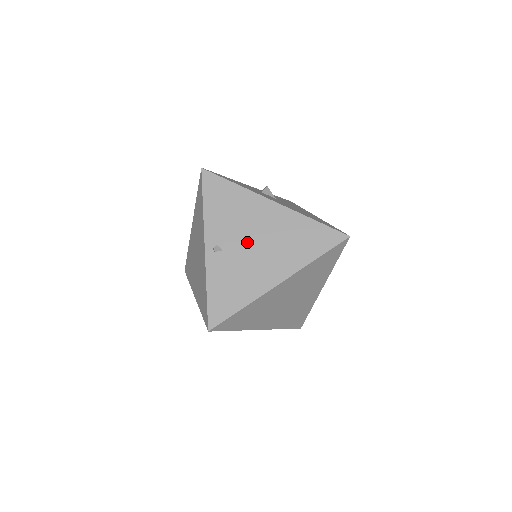
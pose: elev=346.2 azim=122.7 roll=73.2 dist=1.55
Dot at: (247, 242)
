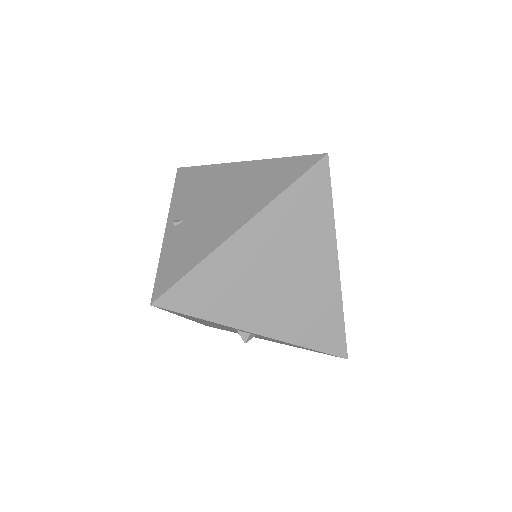
Dot at: (209, 205)
